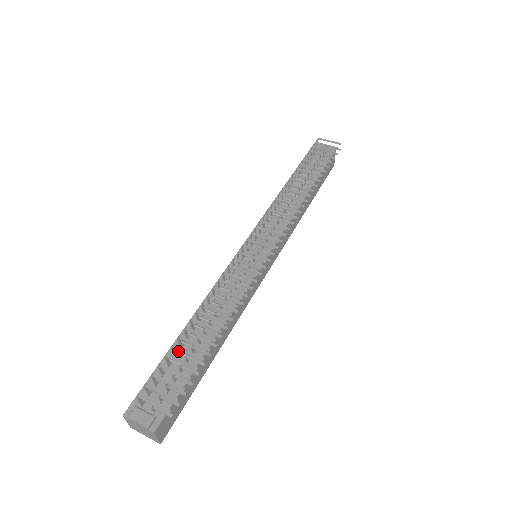
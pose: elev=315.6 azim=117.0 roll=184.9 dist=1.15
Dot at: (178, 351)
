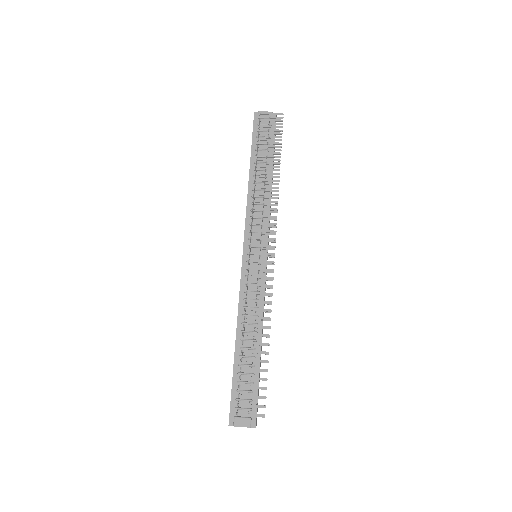
Dot at: (241, 365)
